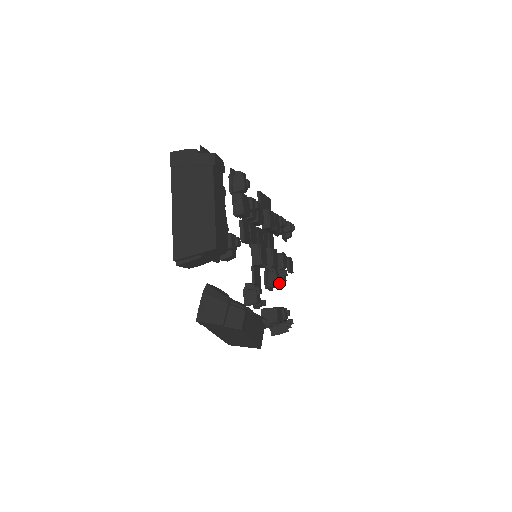
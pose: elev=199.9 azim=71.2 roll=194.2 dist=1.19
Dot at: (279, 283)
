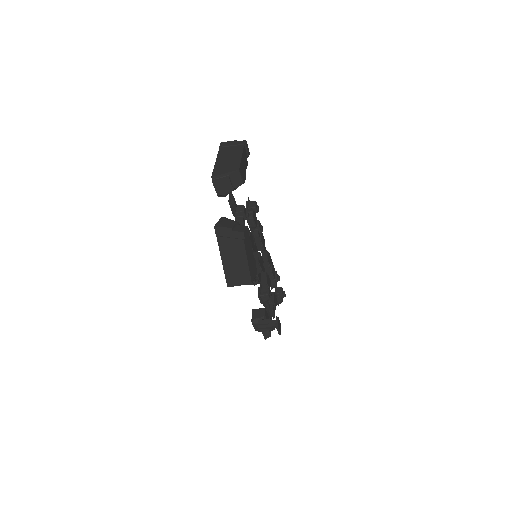
Dot at: (269, 296)
